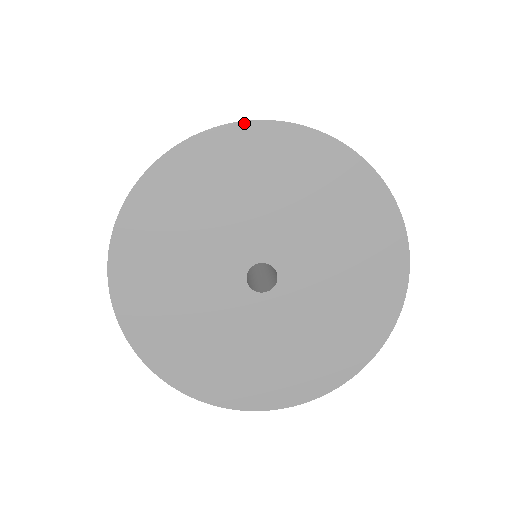
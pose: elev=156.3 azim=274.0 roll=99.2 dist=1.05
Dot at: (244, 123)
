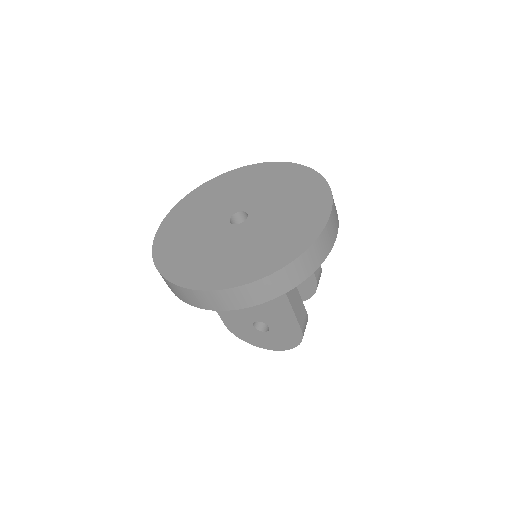
Dot at: (258, 164)
